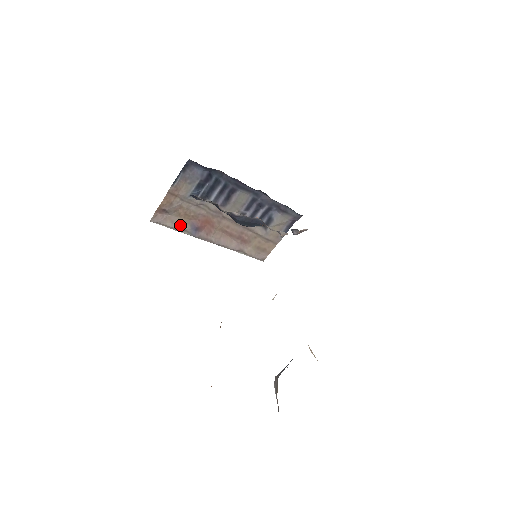
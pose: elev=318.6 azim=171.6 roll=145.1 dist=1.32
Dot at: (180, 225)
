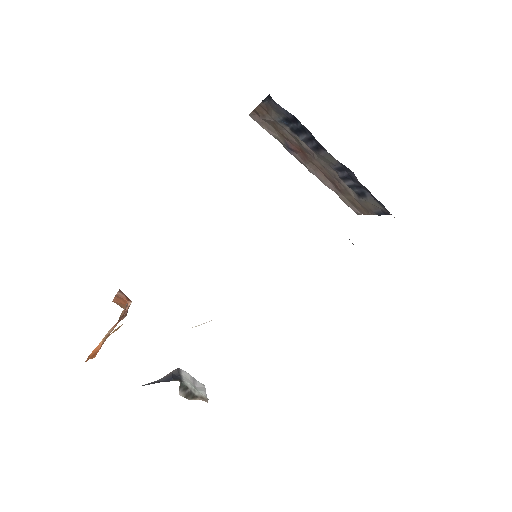
Dot at: (276, 135)
